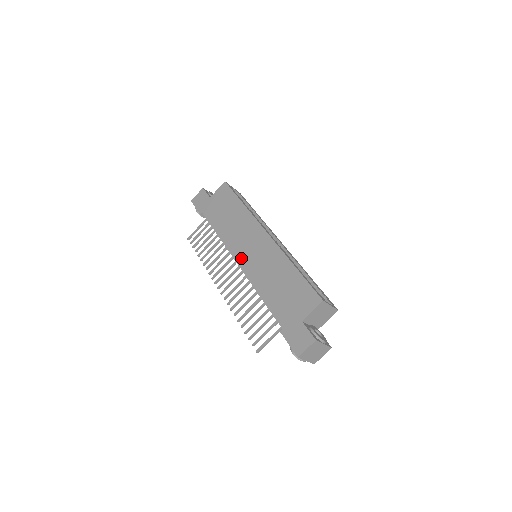
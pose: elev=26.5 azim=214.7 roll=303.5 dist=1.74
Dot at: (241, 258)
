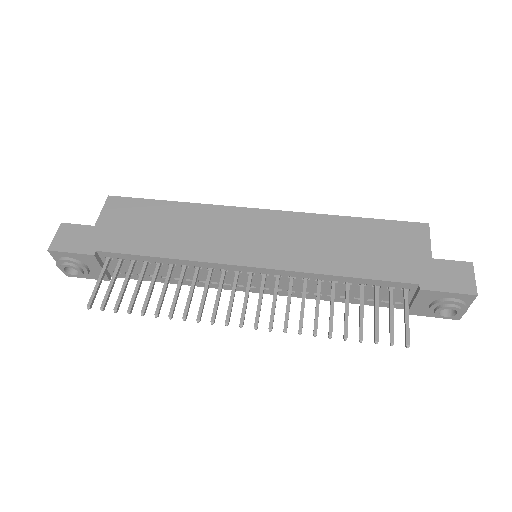
Dot at: (252, 257)
